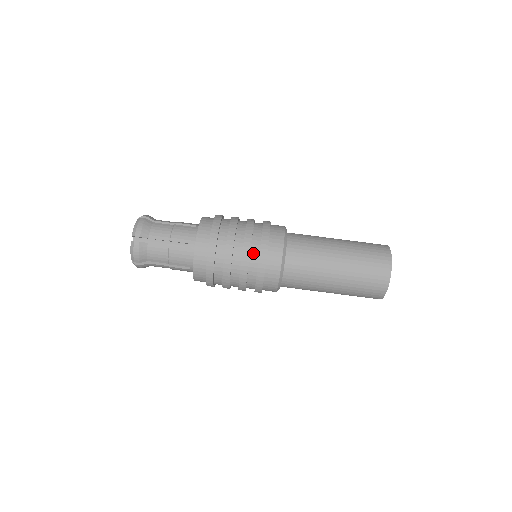
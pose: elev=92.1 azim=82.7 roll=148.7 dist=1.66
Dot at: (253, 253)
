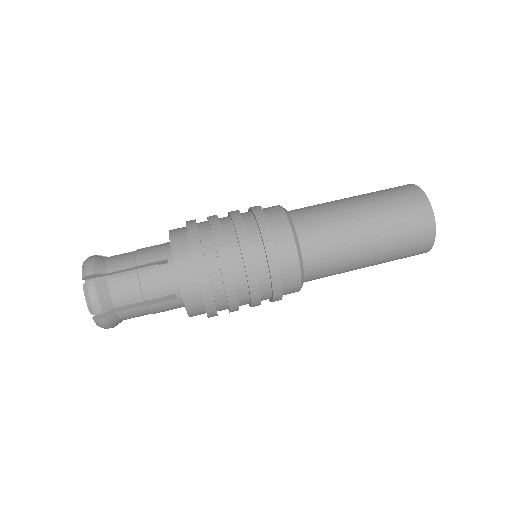
Dot at: (242, 213)
